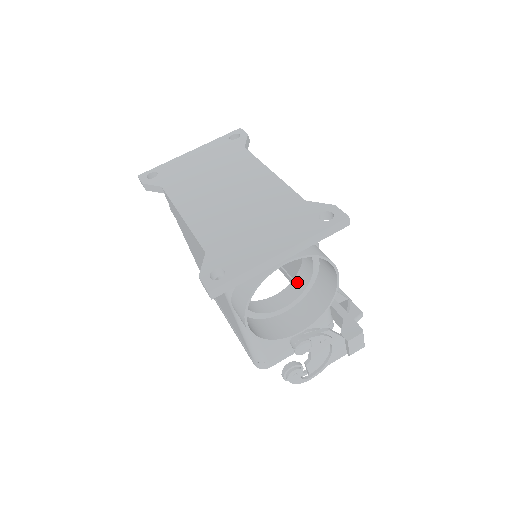
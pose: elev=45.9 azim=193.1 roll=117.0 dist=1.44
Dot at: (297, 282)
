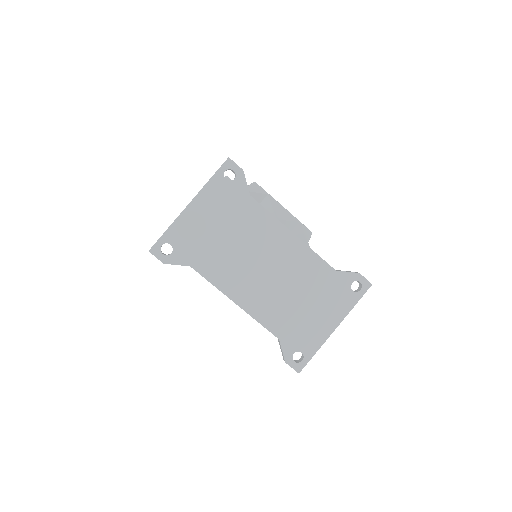
Dot at: occluded
